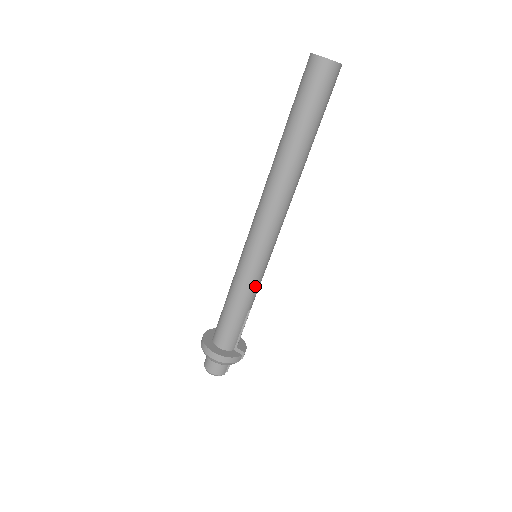
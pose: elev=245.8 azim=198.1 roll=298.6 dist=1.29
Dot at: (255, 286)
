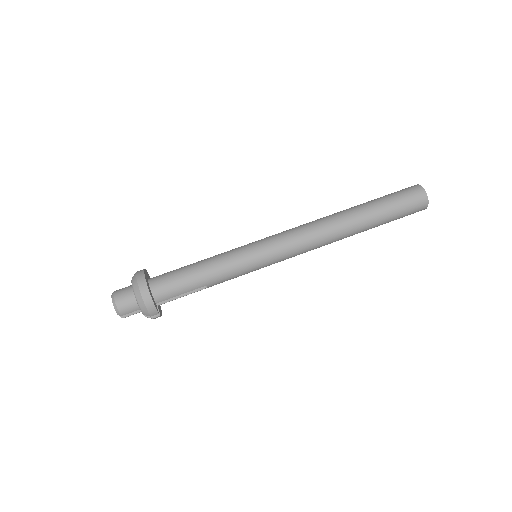
Dot at: (235, 273)
